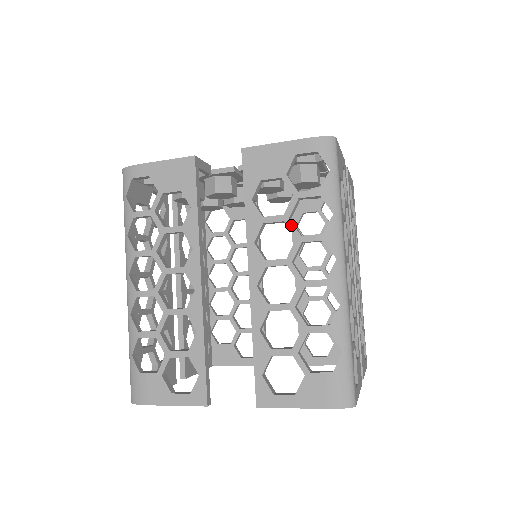
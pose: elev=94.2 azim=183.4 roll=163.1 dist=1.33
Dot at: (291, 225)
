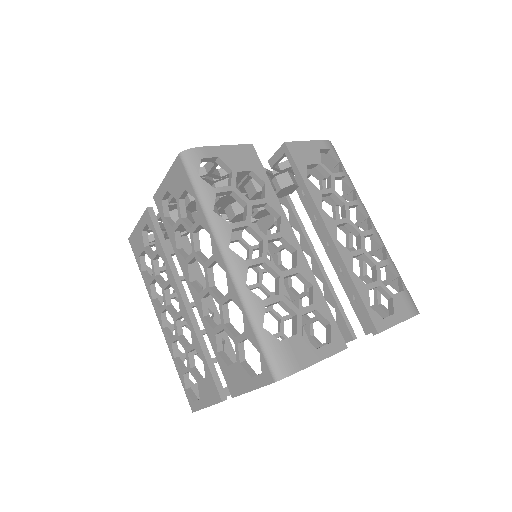
Dot at: (338, 195)
